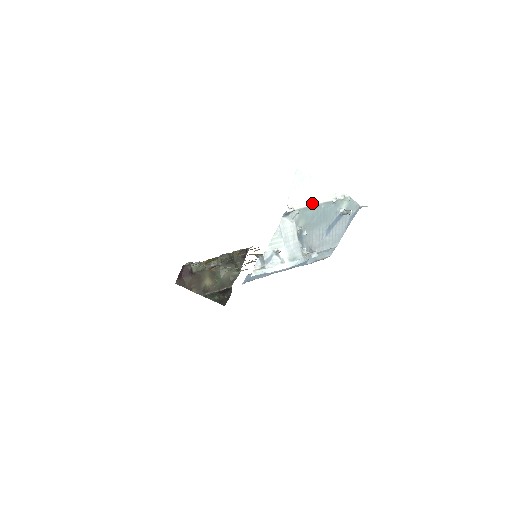
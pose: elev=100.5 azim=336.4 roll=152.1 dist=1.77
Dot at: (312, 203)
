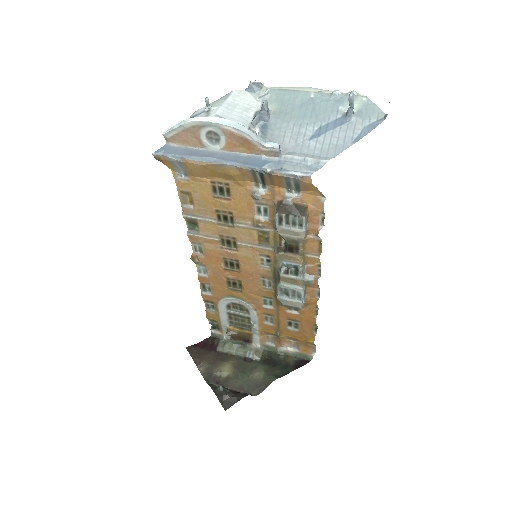
Dot at: (298, 90)
